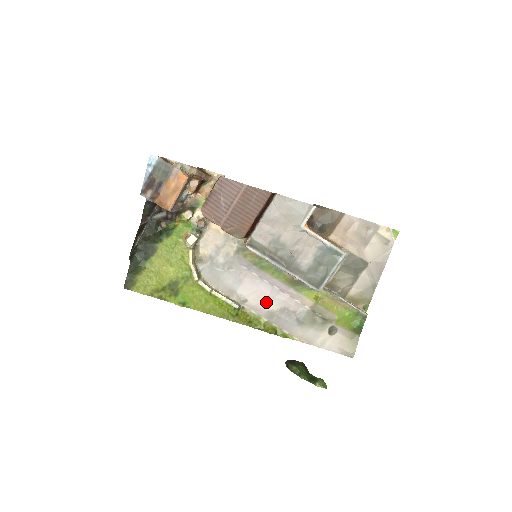
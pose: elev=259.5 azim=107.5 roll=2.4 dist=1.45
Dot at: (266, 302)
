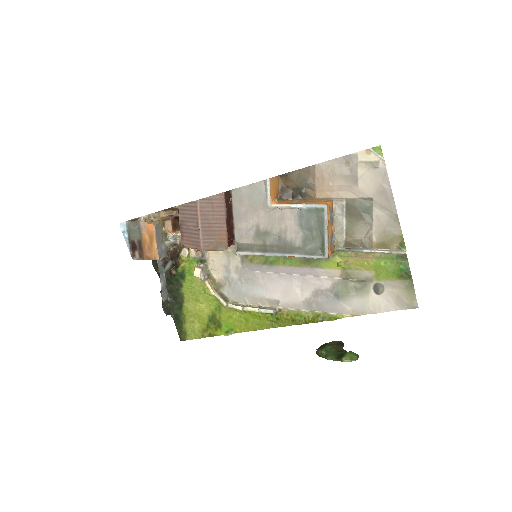
Dot at: (295, 294)
